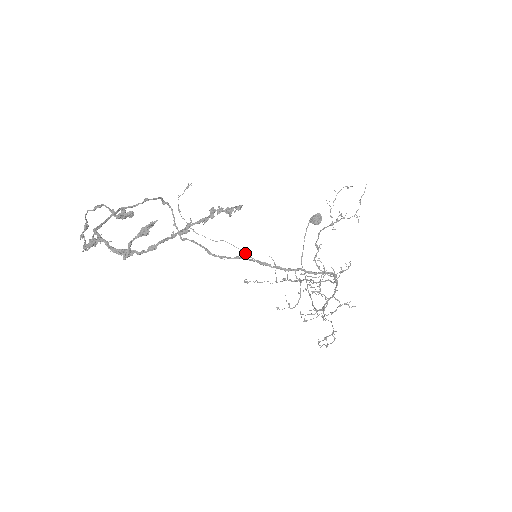
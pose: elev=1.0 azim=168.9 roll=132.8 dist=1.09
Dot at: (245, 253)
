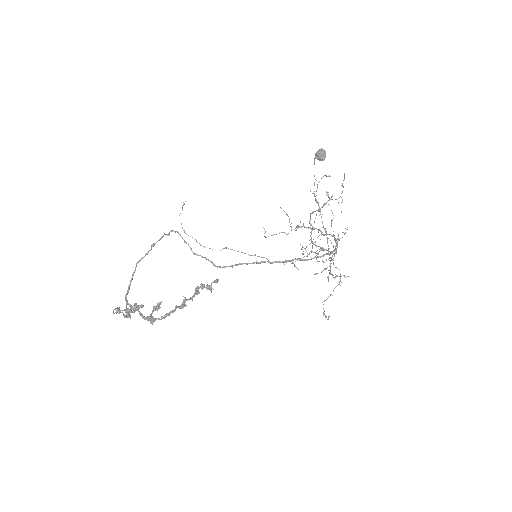
Dot at: occluded
